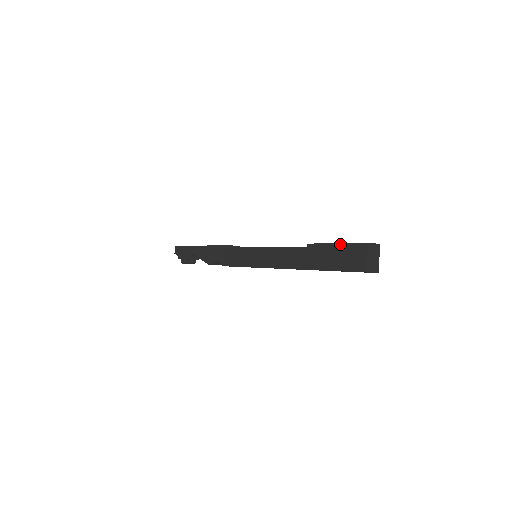
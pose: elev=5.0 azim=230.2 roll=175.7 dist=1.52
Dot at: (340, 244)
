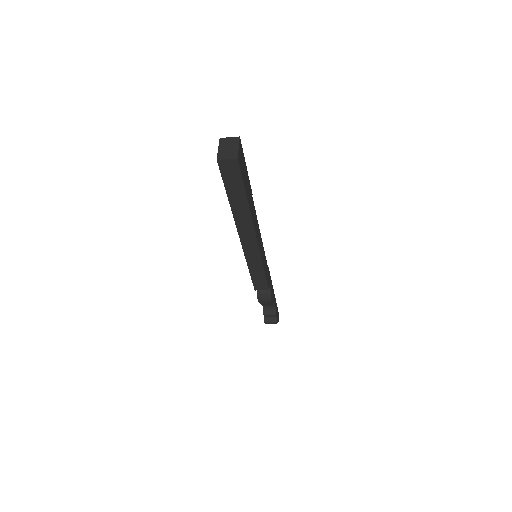
Dot at: occluded
